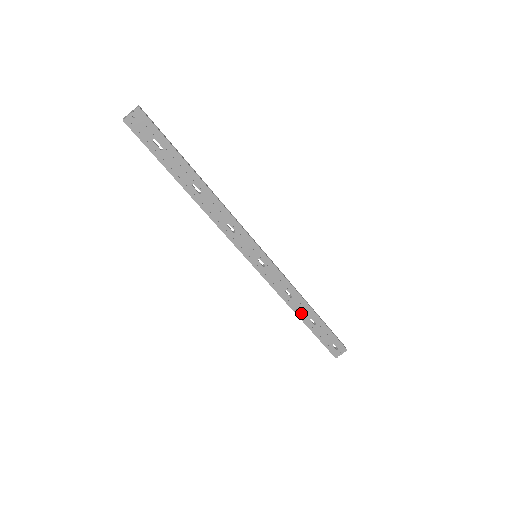
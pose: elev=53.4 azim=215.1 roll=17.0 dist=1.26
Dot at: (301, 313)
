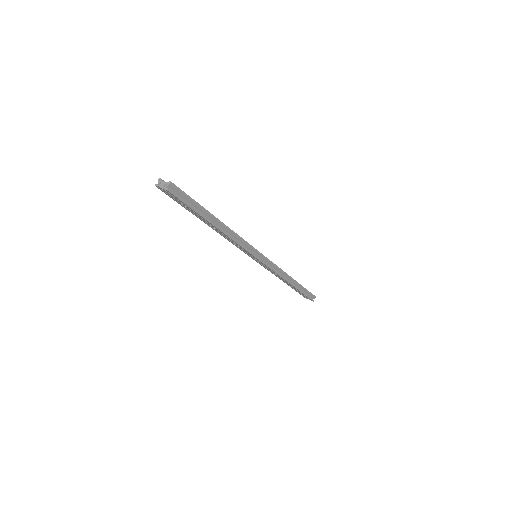
Dot at: occluded
